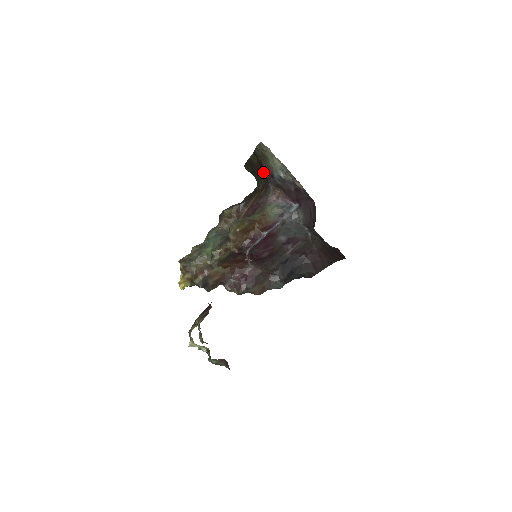
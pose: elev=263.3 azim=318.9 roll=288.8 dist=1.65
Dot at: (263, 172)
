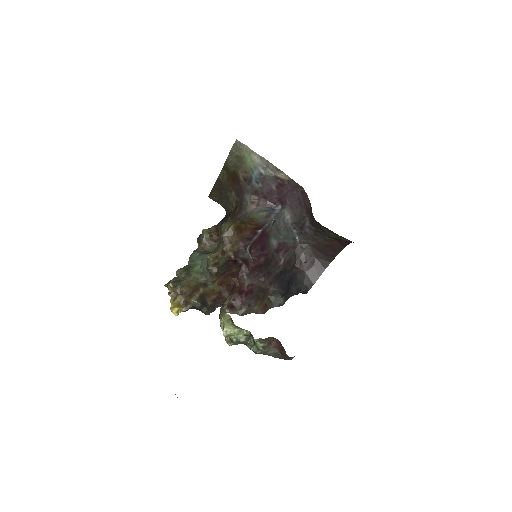
Dot at: (235, 187)
